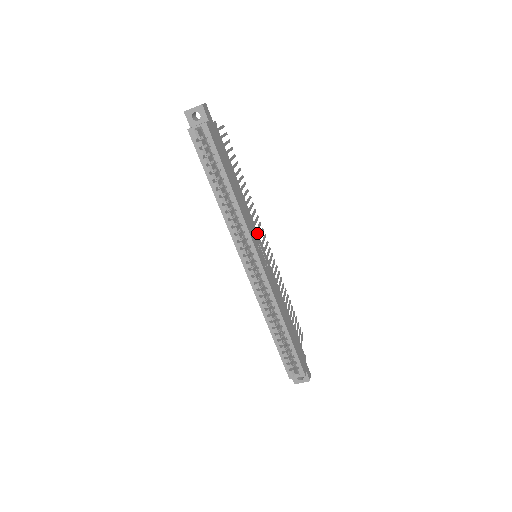
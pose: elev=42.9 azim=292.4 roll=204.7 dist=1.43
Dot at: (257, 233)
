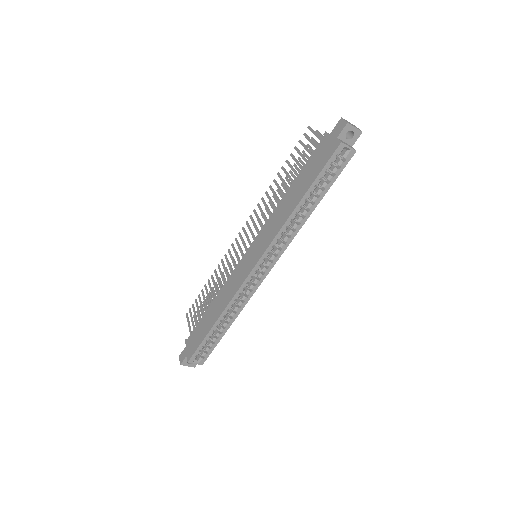
Dot at: occluded
